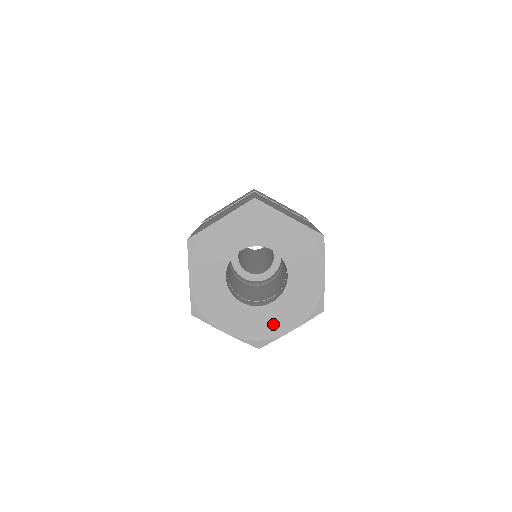
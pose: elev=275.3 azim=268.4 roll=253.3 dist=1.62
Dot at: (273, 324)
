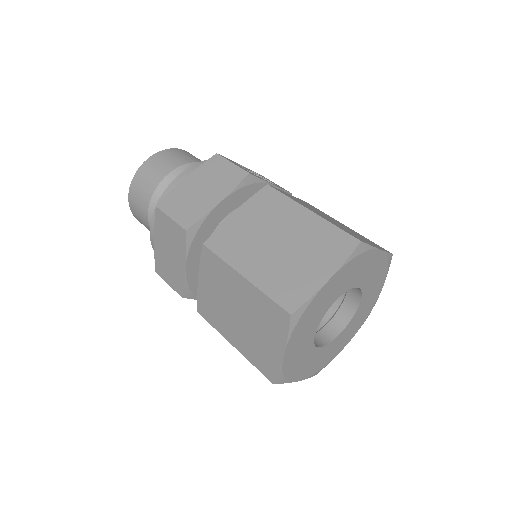
Dot at: (369, 305)
